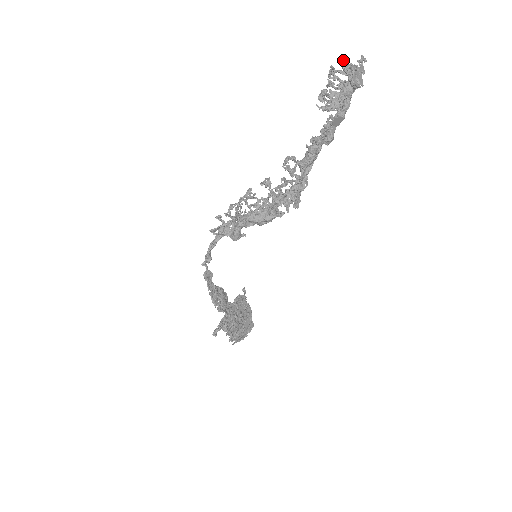
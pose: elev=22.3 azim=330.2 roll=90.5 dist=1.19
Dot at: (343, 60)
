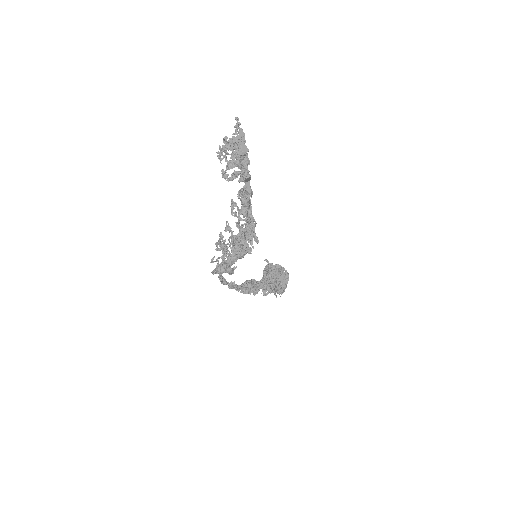
Dot at: occluded
